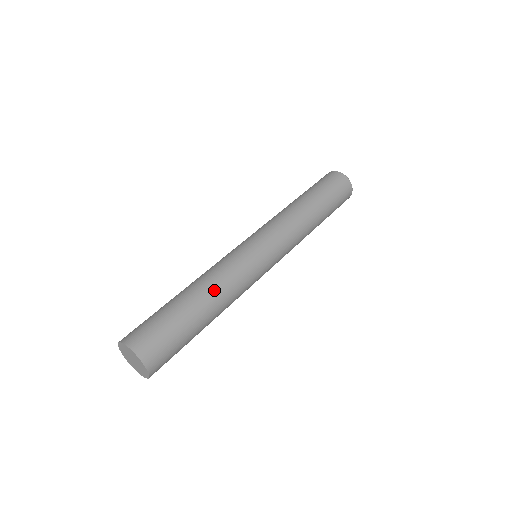
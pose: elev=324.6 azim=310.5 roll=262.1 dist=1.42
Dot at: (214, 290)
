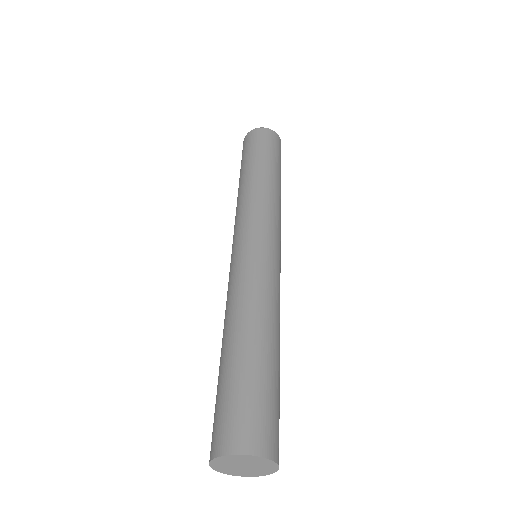
Dot at: (268, 319)
